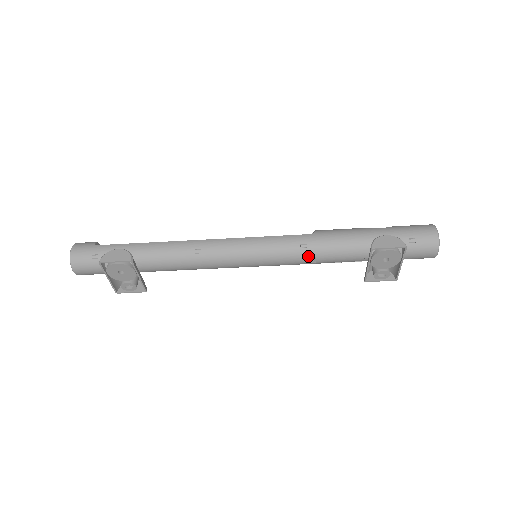
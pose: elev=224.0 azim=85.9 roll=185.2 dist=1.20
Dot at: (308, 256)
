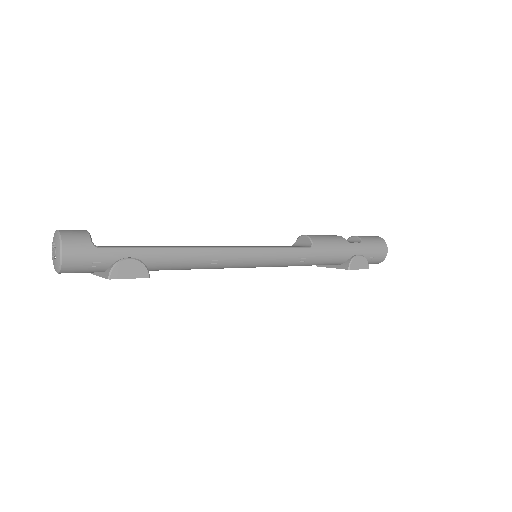
Dot at: (301, 265)
